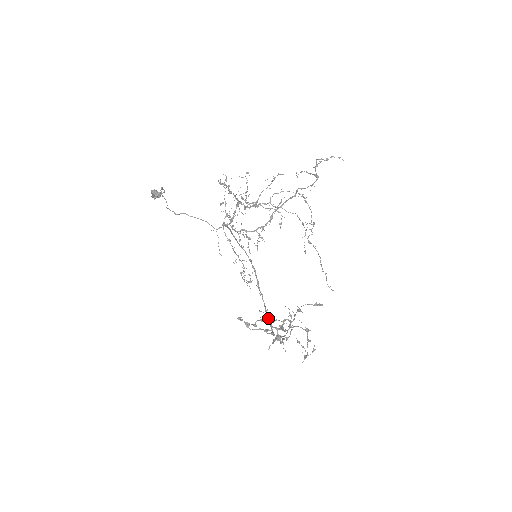
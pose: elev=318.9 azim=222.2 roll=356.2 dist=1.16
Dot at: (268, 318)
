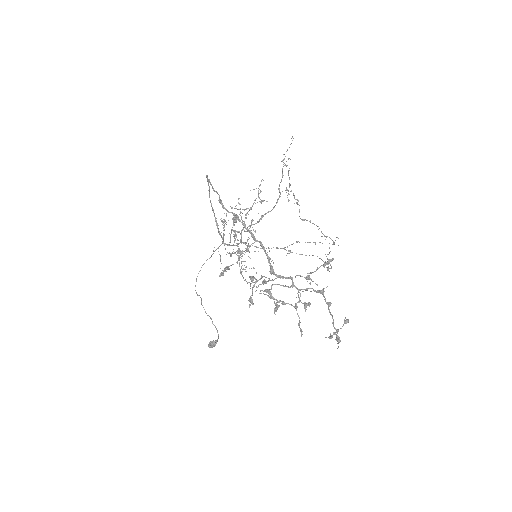
Dot at: (219, 200)
